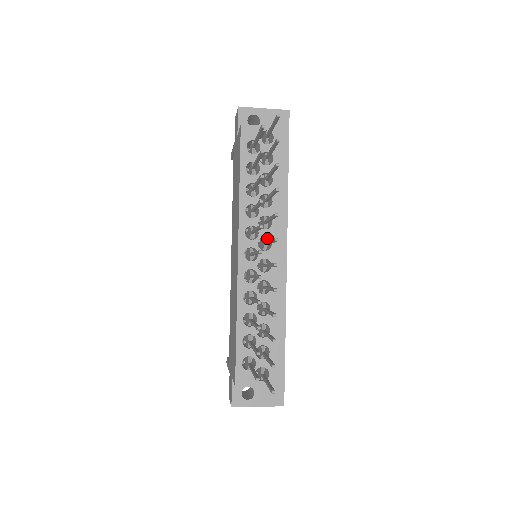
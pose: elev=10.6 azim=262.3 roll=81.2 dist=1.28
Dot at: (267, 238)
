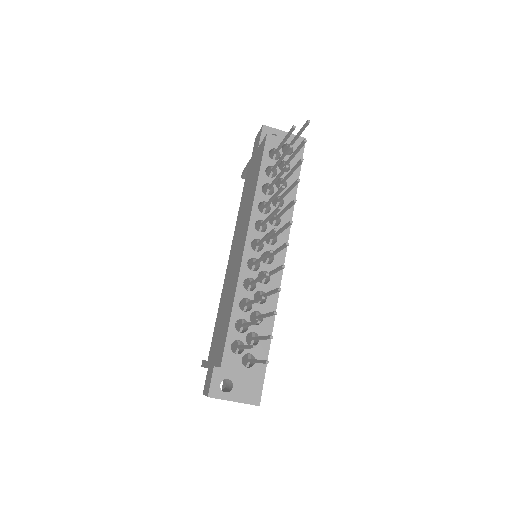
Dot at: occluded
